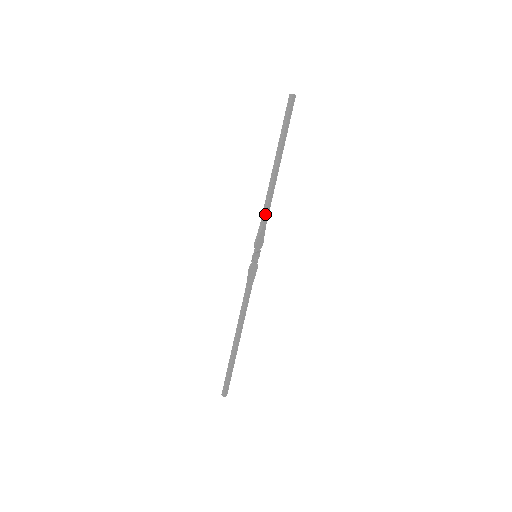
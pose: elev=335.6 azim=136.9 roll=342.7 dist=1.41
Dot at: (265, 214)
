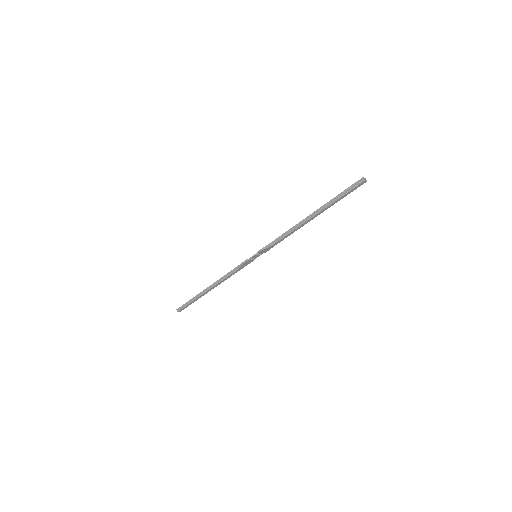
Dot at: (281, 239)
